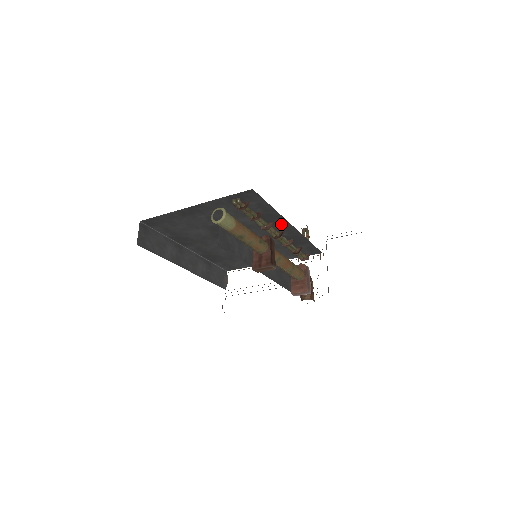
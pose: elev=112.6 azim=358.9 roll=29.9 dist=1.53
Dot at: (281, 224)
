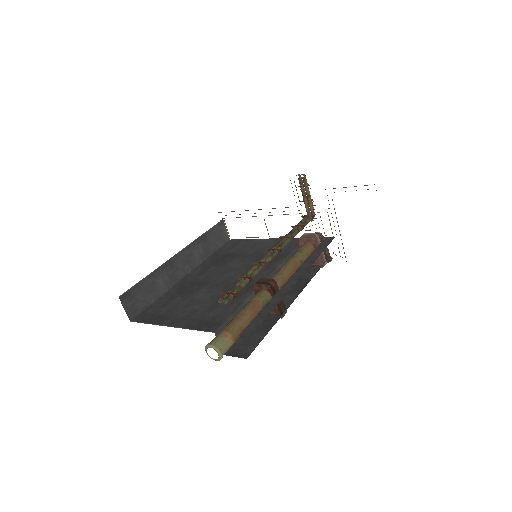
Dot at: occluded
